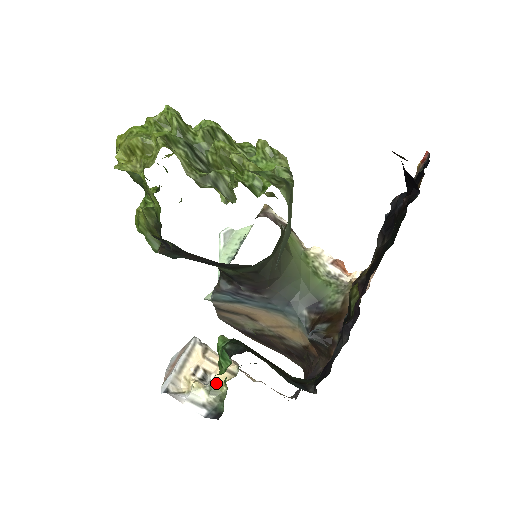
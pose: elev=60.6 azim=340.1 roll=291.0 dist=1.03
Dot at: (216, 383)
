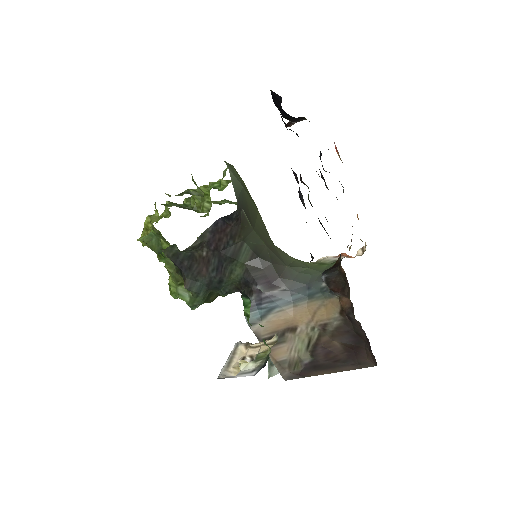
Dot at: (260, 353)
